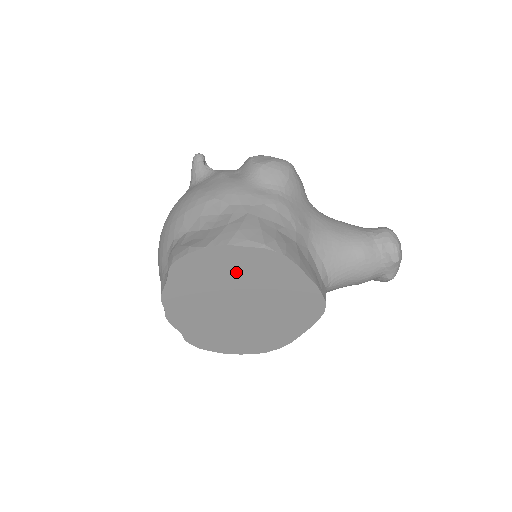
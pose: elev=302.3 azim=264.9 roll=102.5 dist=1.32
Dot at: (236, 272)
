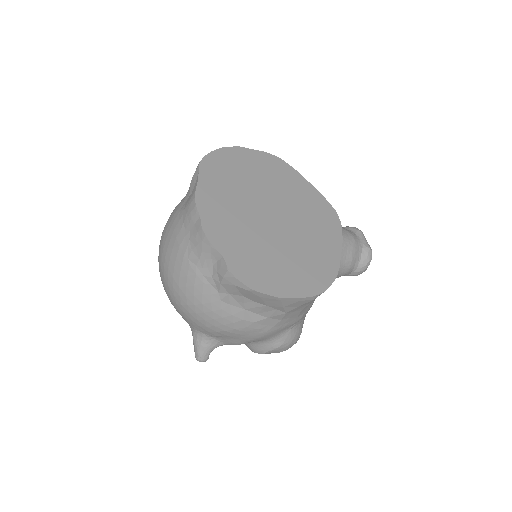
Dot at: (254, 173)
